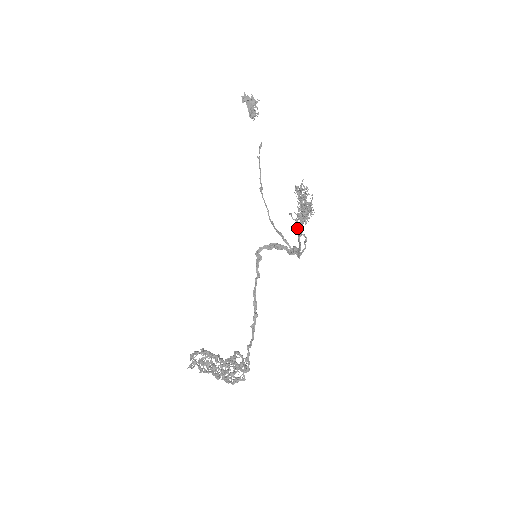
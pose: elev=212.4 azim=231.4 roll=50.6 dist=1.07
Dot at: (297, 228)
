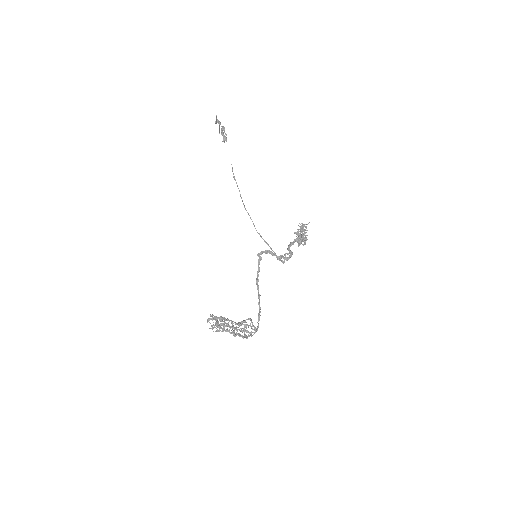
Dot at: occluded
